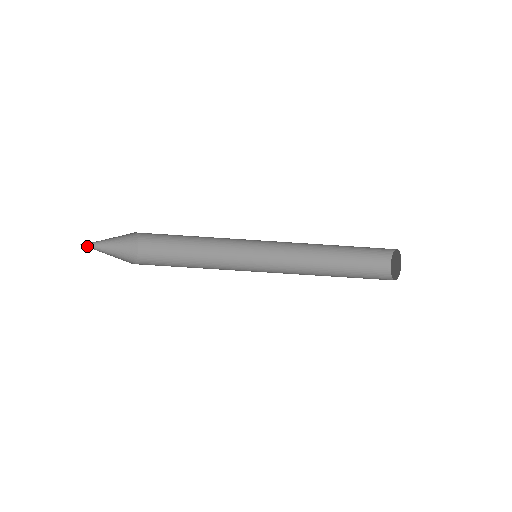
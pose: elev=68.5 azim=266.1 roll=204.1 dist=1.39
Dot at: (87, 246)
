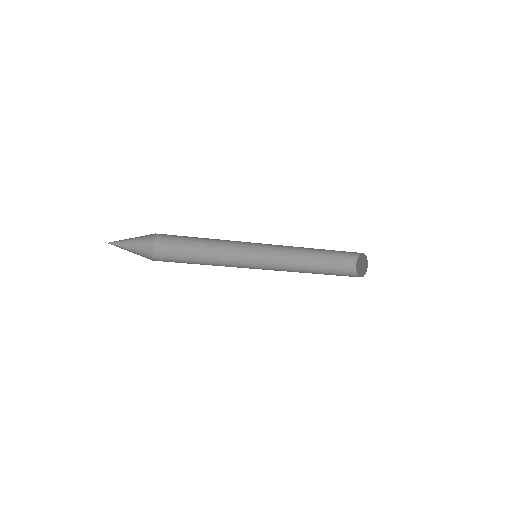
Dot at: (112, 243)
